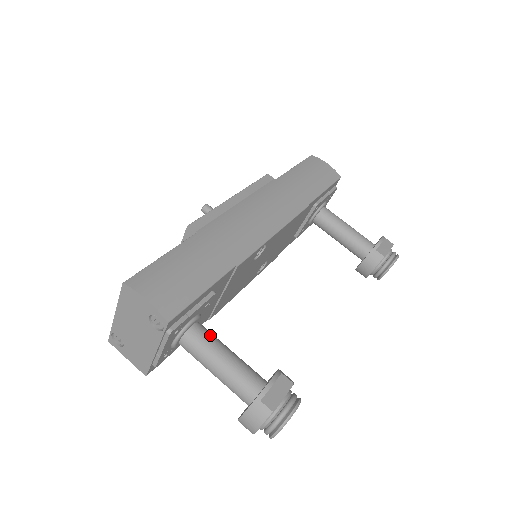
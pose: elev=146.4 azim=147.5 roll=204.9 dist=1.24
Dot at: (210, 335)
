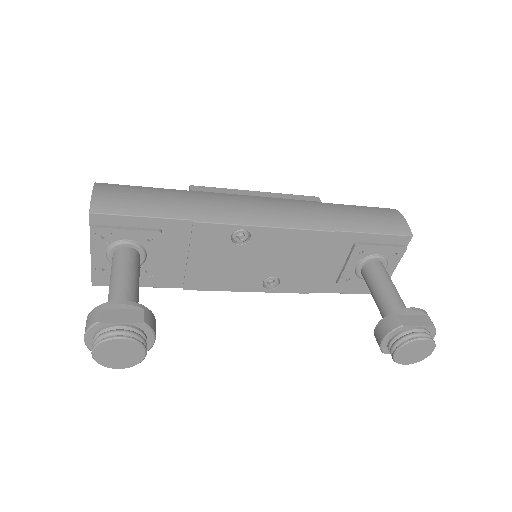
Dot at: (132, 260)
